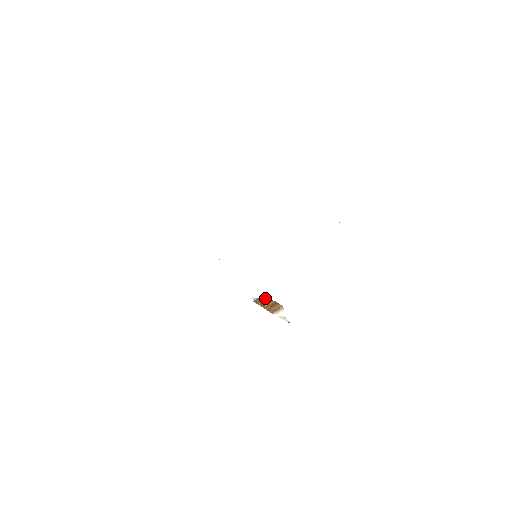
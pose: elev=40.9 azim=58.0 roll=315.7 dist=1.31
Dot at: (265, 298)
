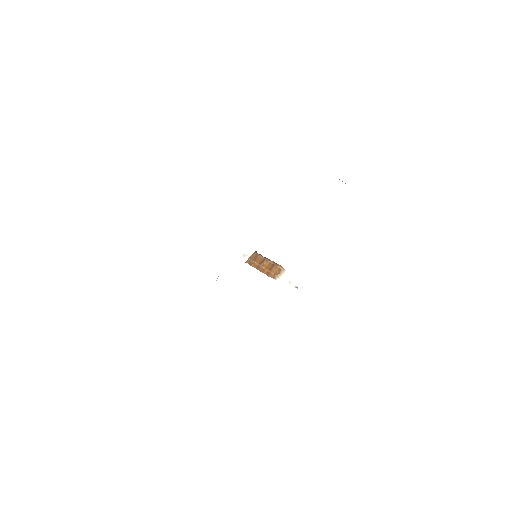
Dot at: (258, 257)
